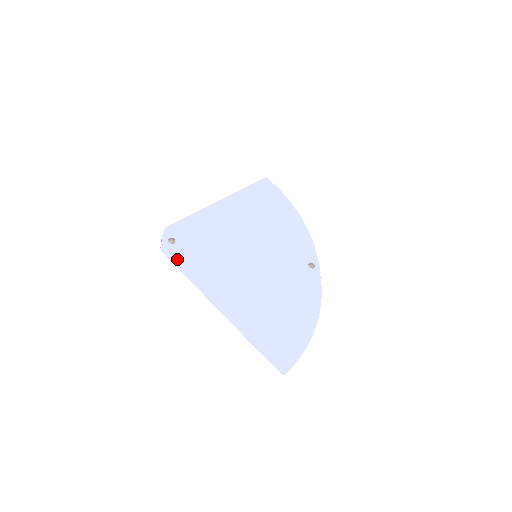
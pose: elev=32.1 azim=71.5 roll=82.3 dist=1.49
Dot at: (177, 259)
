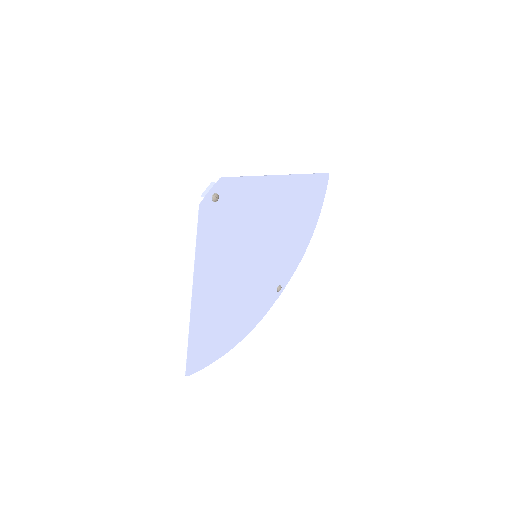
Dot at: (204, 222)
